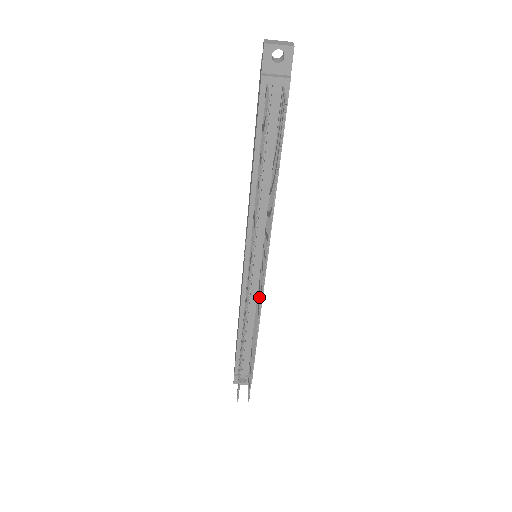
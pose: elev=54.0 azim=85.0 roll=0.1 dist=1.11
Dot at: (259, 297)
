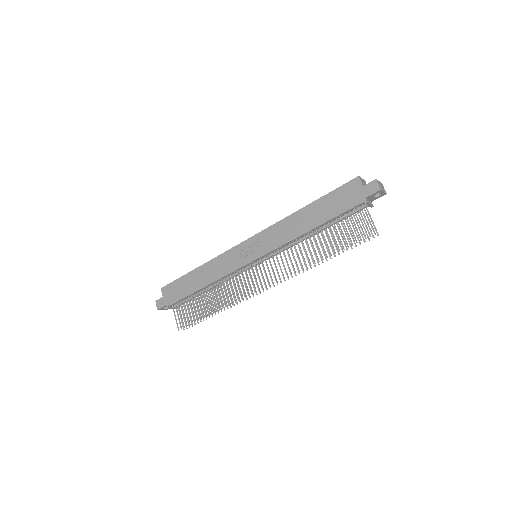
Dot at: (250, 284)
